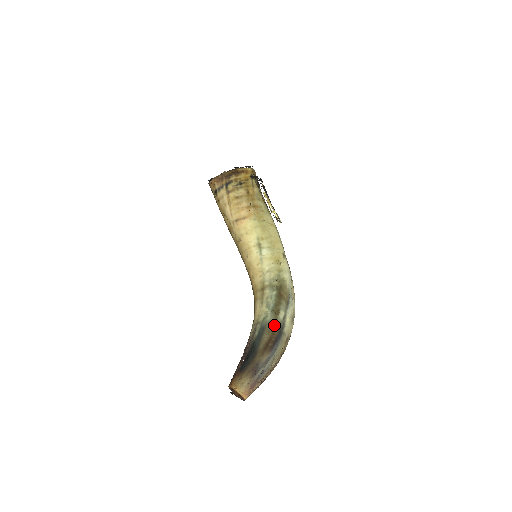
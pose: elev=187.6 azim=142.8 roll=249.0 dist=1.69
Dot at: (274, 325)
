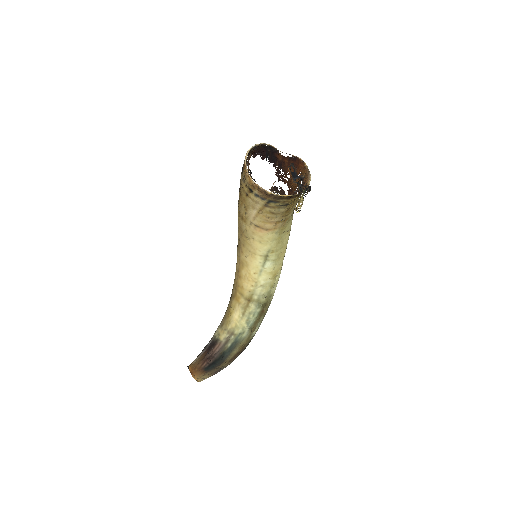
Dot at: (246, 341)
